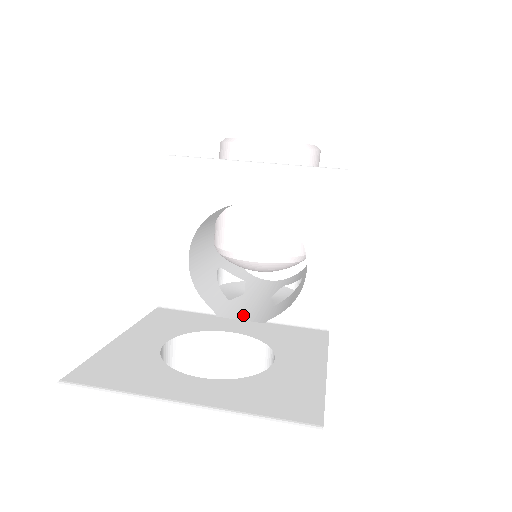
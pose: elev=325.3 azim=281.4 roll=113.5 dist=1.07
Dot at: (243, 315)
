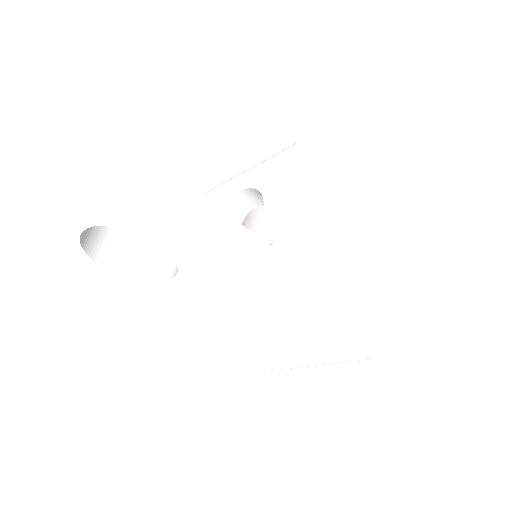
Dot at: occluded
